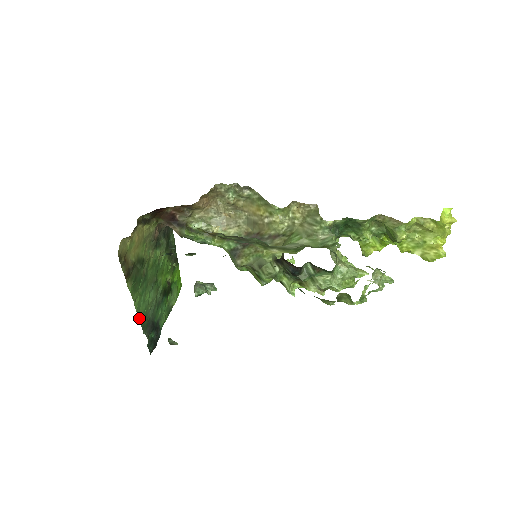
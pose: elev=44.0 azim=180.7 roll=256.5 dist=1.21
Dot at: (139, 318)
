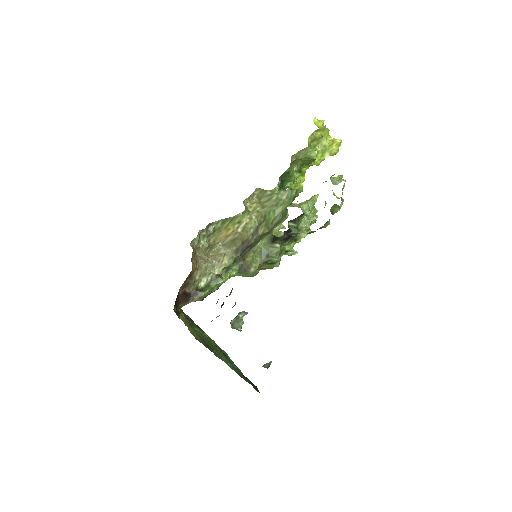
Dot at: occluded
